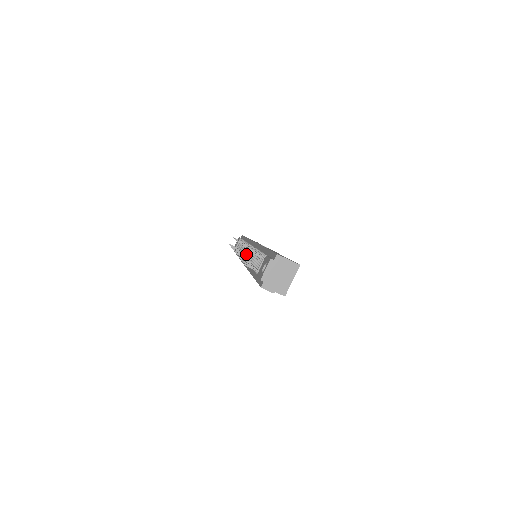
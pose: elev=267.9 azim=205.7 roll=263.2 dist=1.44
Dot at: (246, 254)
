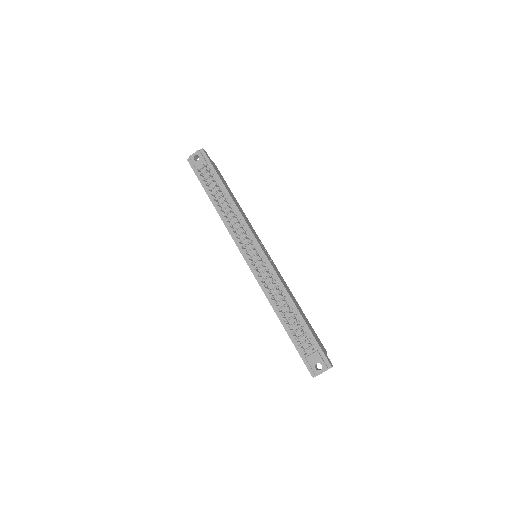
Dot at: (255, 261)
